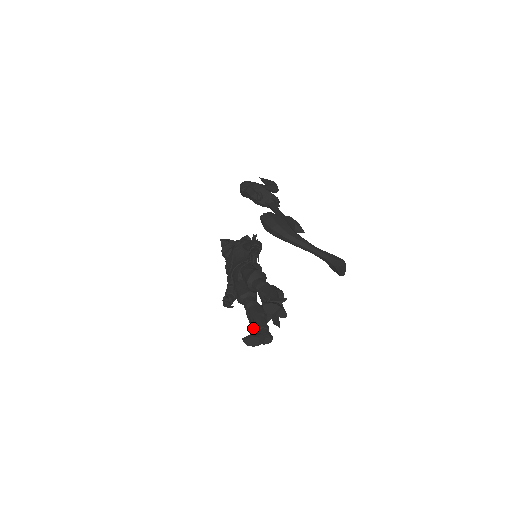
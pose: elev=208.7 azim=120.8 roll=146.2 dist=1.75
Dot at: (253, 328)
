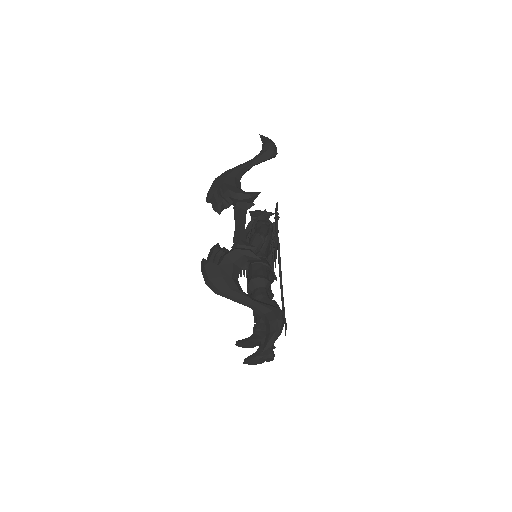
Dot at: occluded
